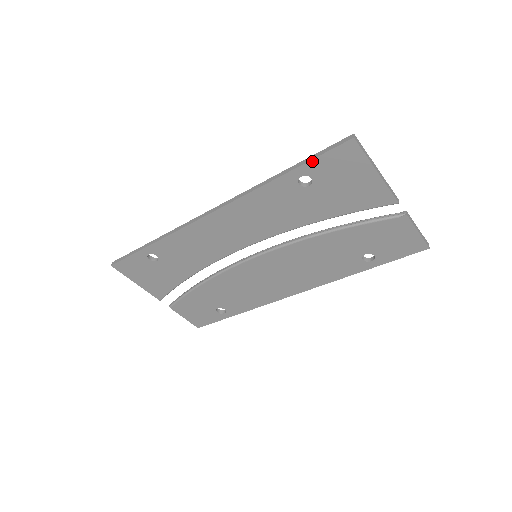
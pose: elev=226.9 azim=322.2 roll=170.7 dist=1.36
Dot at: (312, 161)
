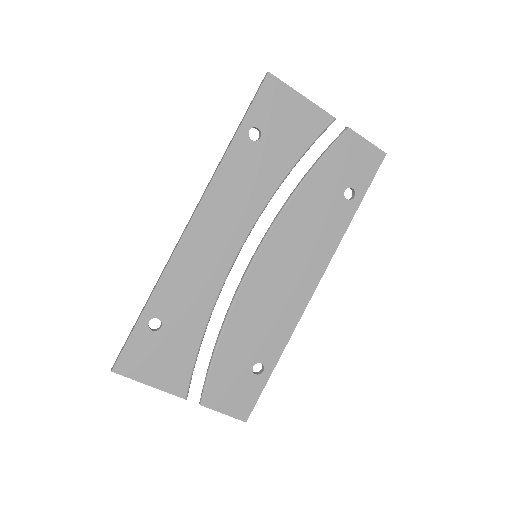
Dot at: (250, 110)
